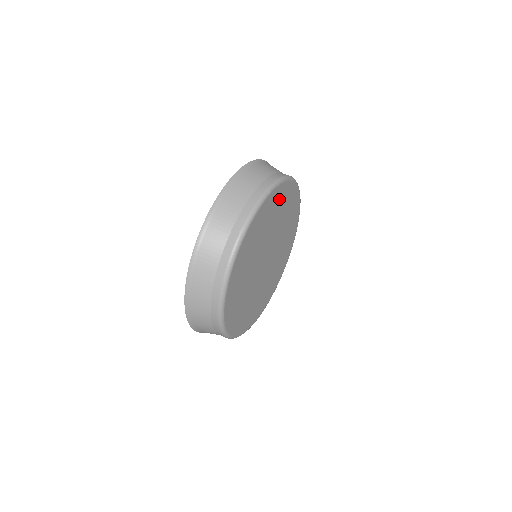
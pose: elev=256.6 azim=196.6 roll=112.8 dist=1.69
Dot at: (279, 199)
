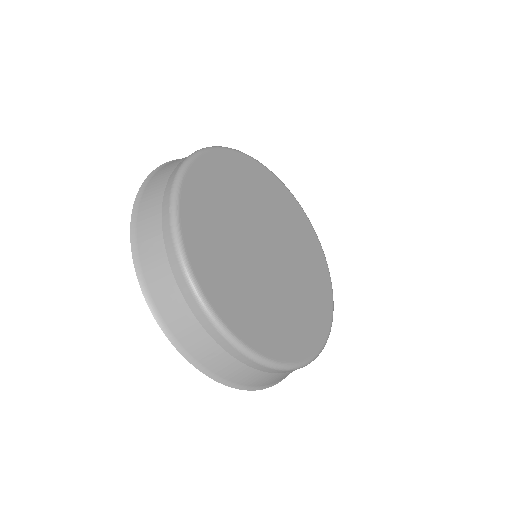
Dot at: (201, 236)
